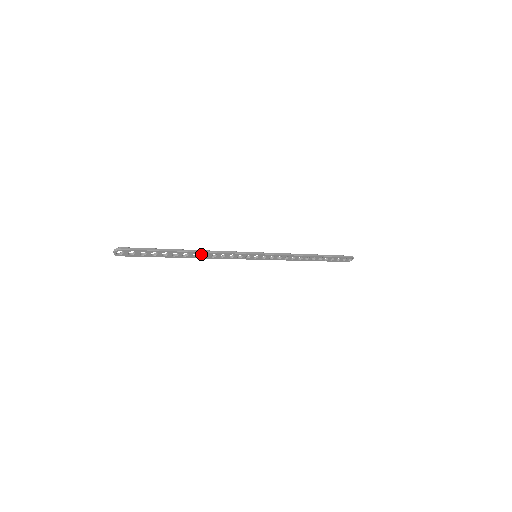
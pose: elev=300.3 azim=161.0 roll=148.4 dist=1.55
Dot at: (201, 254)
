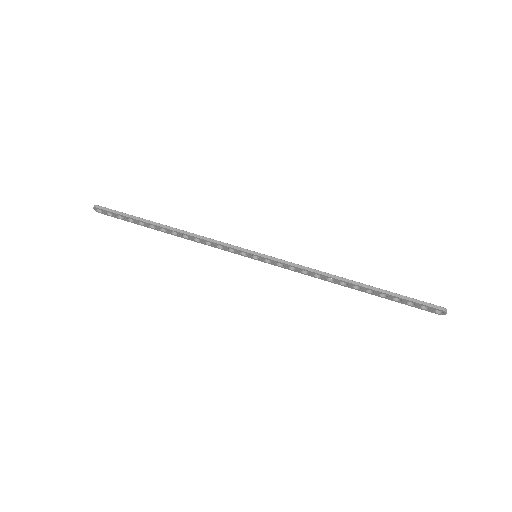
Dot at: (180, 234)
